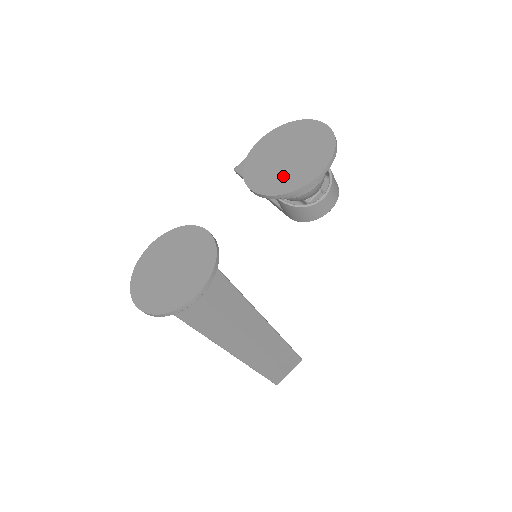
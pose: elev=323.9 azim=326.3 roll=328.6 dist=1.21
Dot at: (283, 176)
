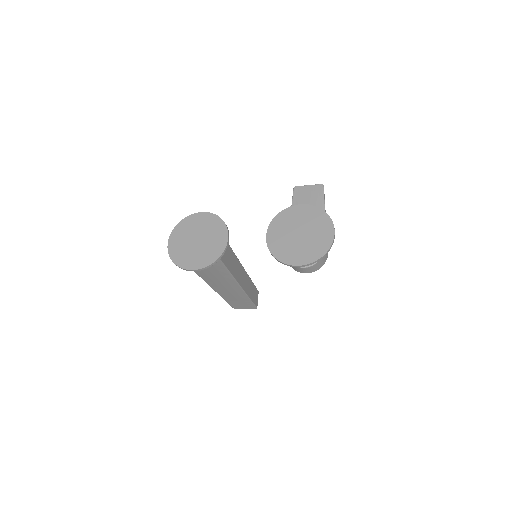
Dot at: (285, 245)
